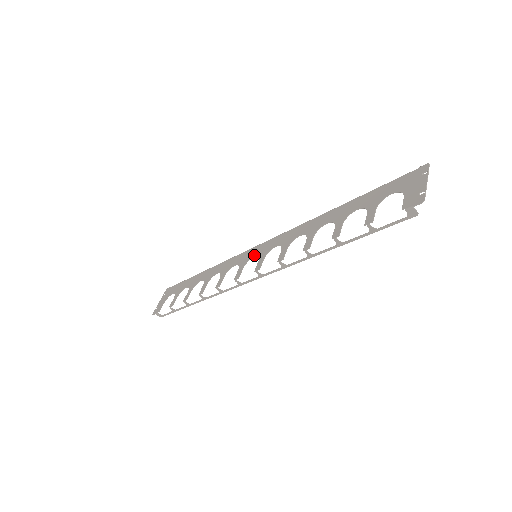
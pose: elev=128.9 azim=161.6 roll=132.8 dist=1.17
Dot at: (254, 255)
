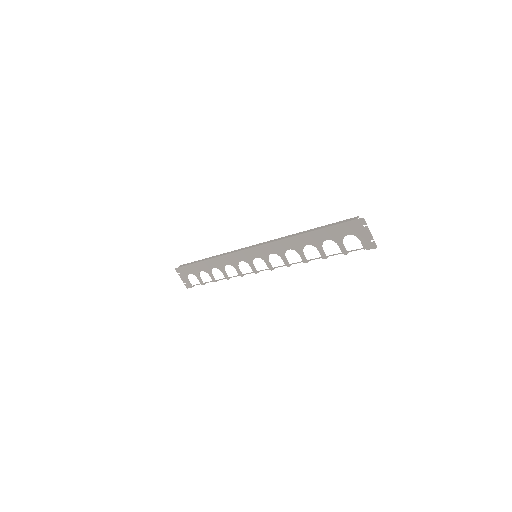
Dot at: (255, 257)
